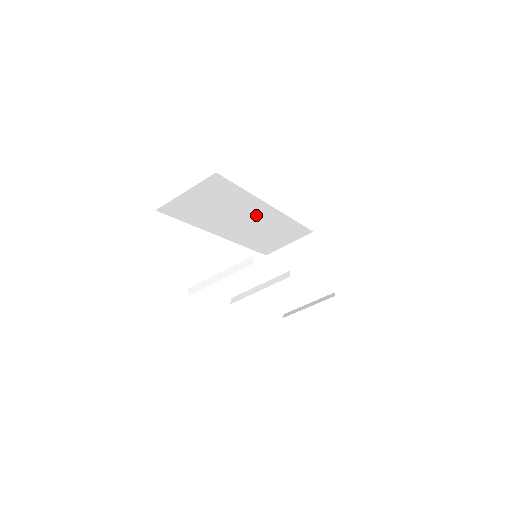
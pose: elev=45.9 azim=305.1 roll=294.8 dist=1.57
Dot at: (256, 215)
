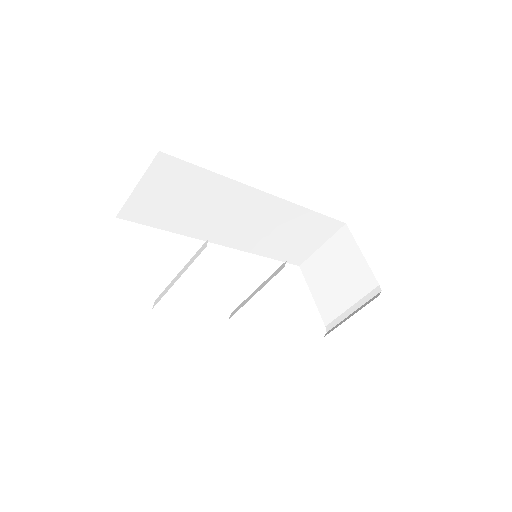
Dot at: (251, 208)
